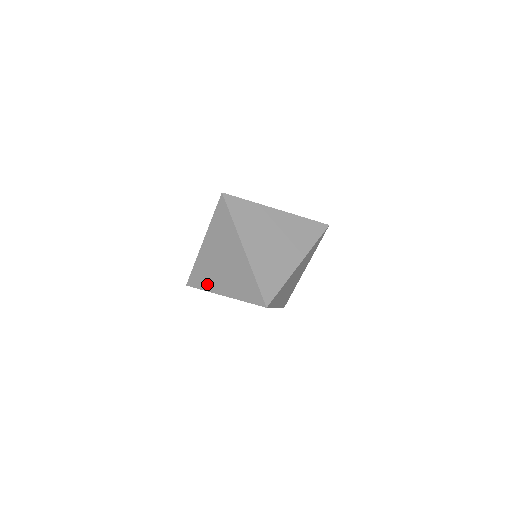
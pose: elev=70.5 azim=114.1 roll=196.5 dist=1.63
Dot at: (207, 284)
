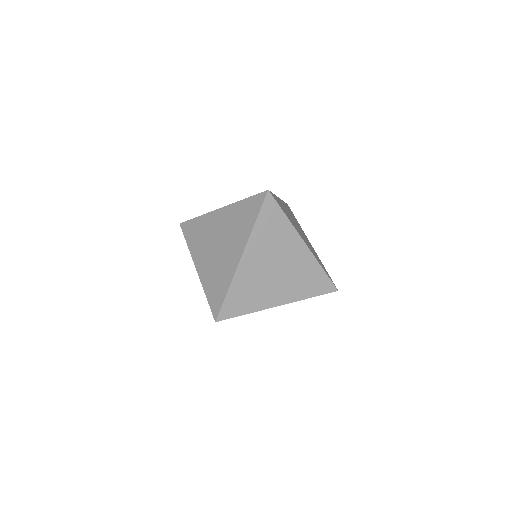
Dot at: occluded
